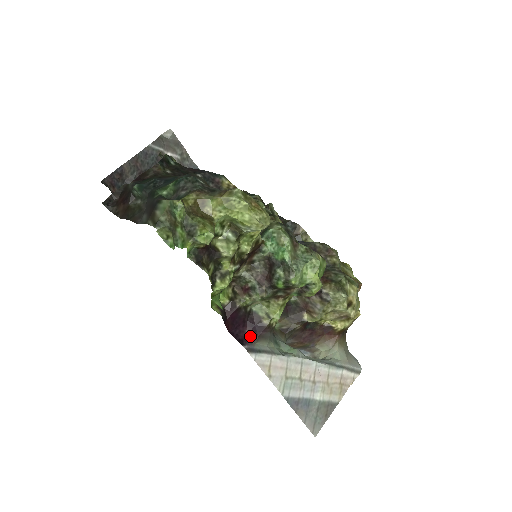
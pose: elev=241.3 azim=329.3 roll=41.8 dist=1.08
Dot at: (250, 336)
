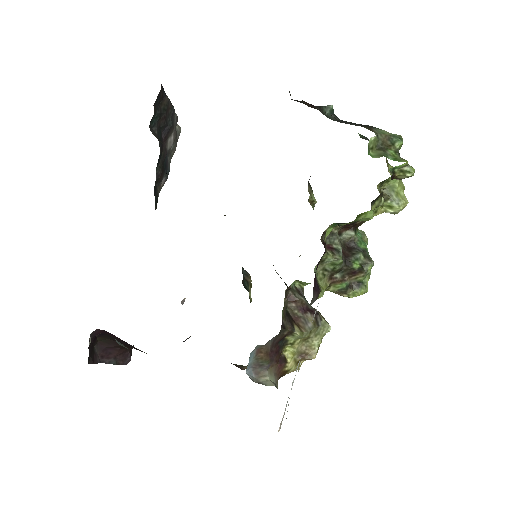
Dot at: (314, 286)
